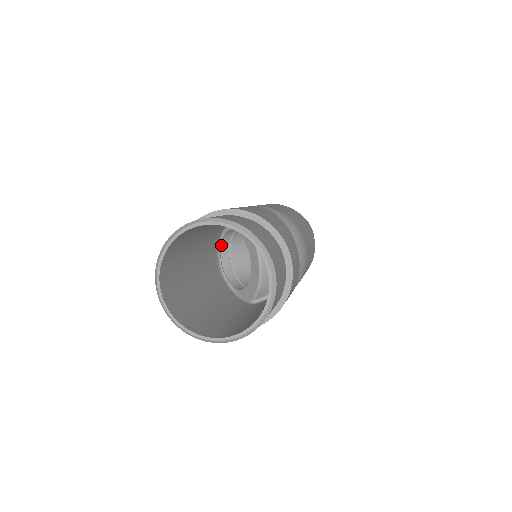
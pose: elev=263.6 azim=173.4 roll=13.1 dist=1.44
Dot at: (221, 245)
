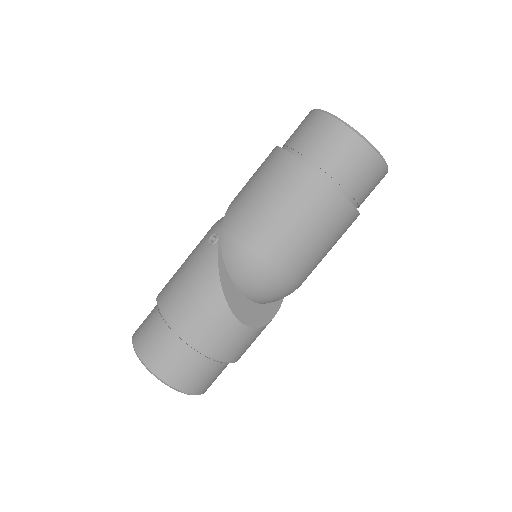
Dot at: occluded
